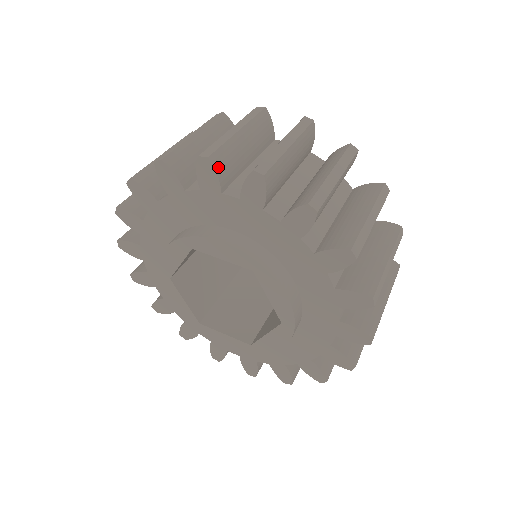
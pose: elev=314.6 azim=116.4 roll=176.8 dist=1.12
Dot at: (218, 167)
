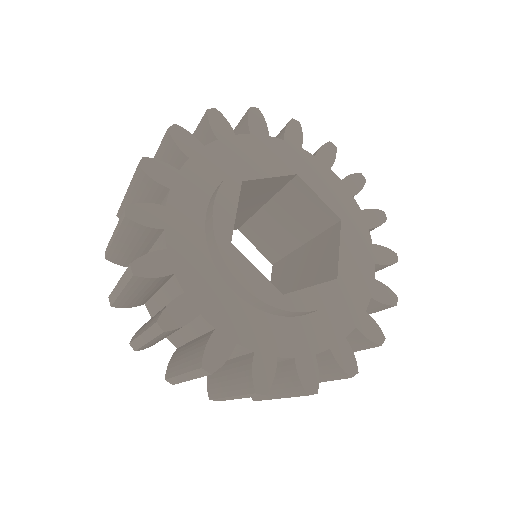
Dot at: (148, 347)
